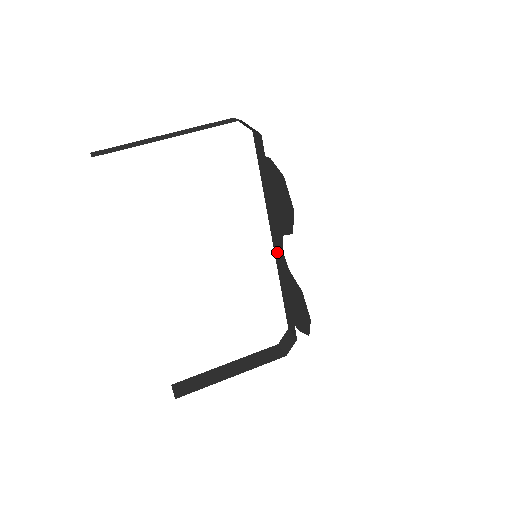
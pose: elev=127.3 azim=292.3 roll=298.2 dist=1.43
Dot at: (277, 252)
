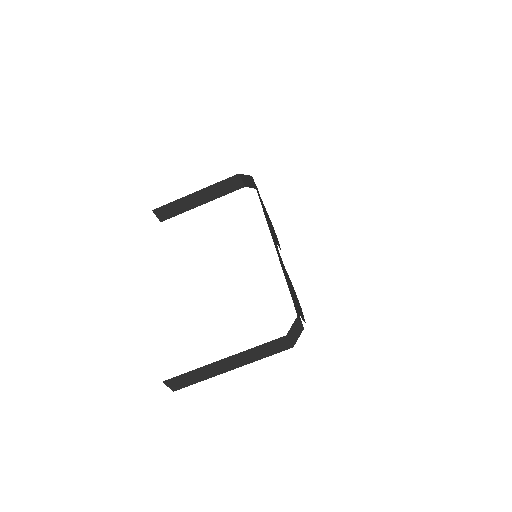
Dot at: (272, 235)
